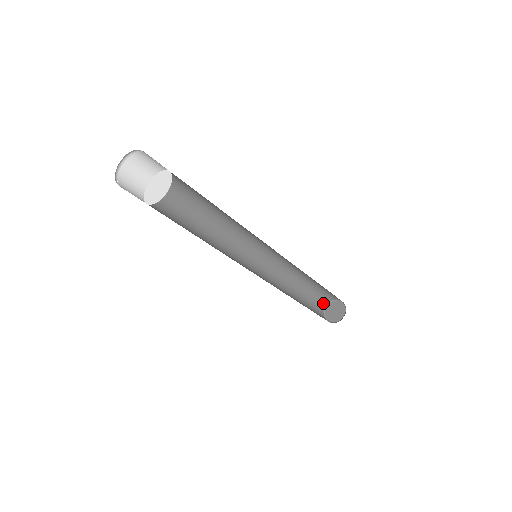
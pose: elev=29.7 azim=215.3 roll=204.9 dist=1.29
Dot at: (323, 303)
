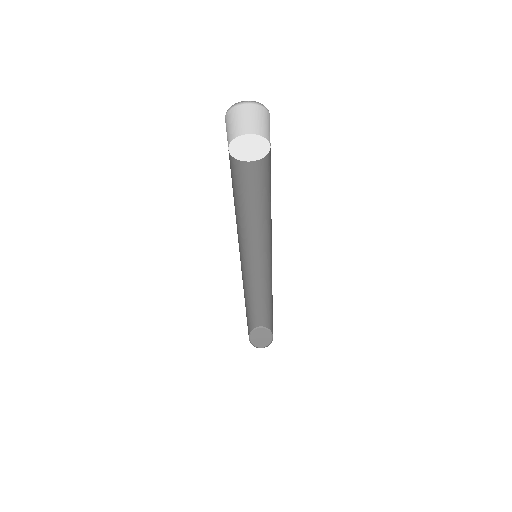
Dot at: (251, 327)
